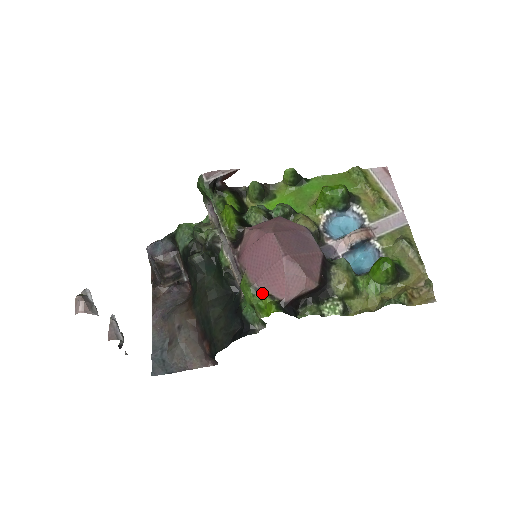
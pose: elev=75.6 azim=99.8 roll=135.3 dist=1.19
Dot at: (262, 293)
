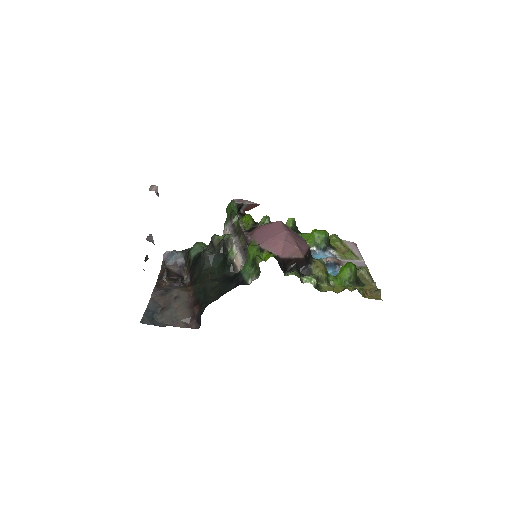
Dot at: (264, 251)
